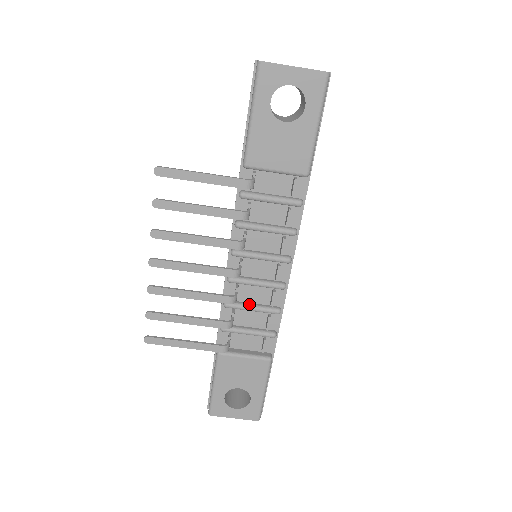
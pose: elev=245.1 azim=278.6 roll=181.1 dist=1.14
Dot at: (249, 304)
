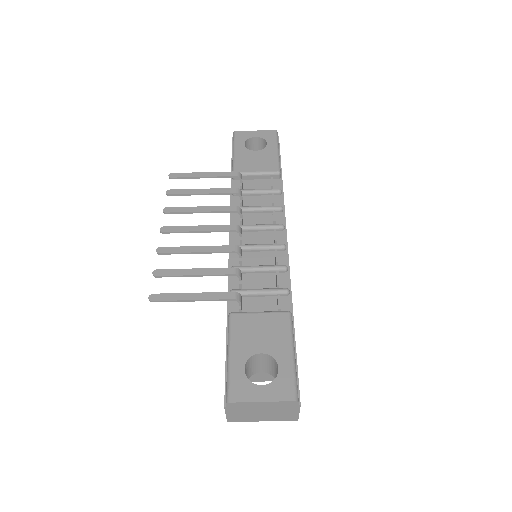
Dot at: (255, 266)
